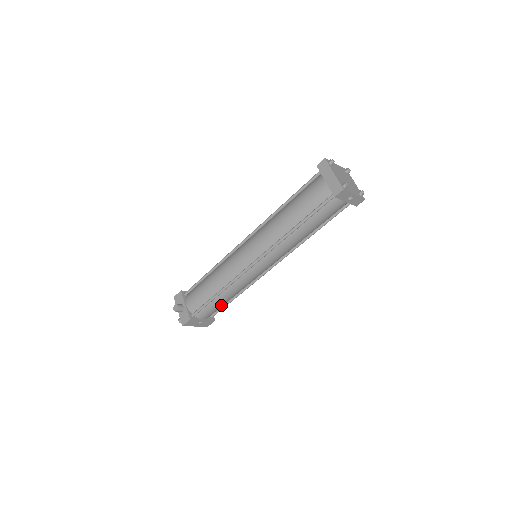
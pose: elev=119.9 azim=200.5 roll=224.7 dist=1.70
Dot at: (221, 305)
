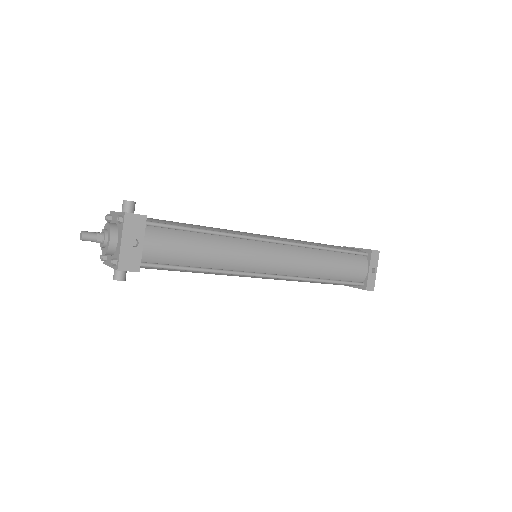
Dot at: (184, 253)
